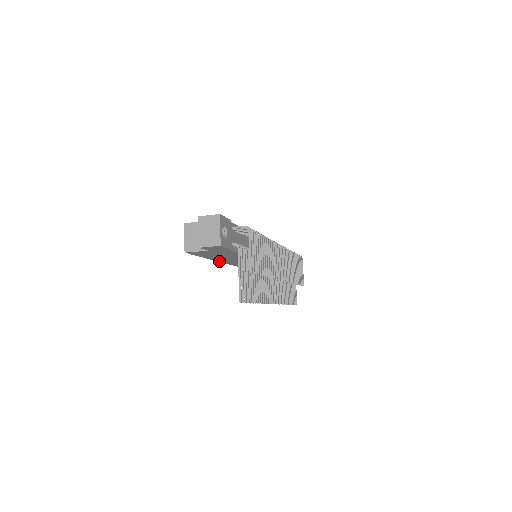
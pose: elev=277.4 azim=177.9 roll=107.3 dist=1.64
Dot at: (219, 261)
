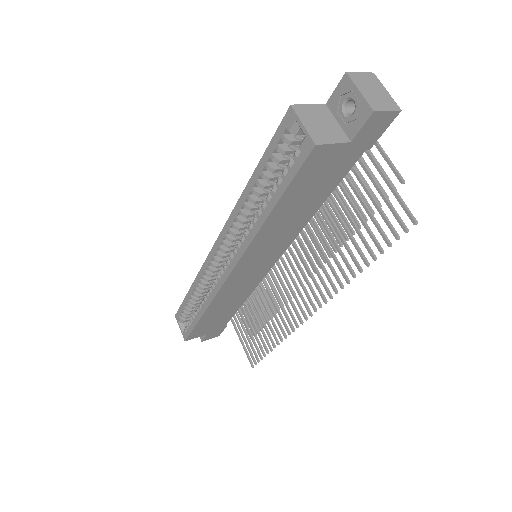
Dot at: (256, 235)
